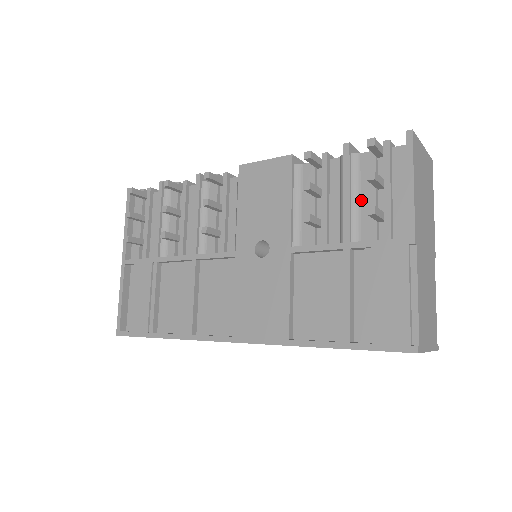
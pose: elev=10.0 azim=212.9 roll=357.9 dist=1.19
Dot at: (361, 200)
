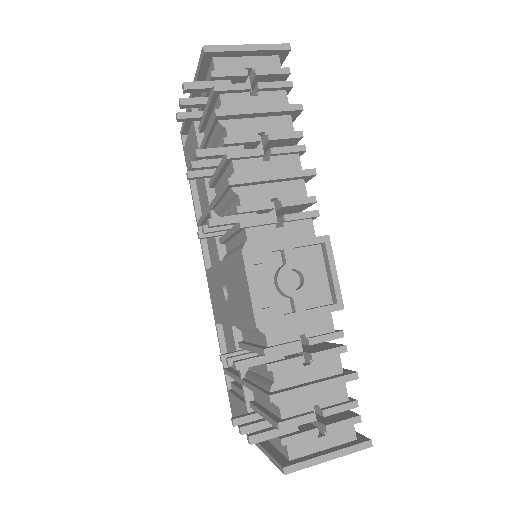
Dot at: (263, 398)
